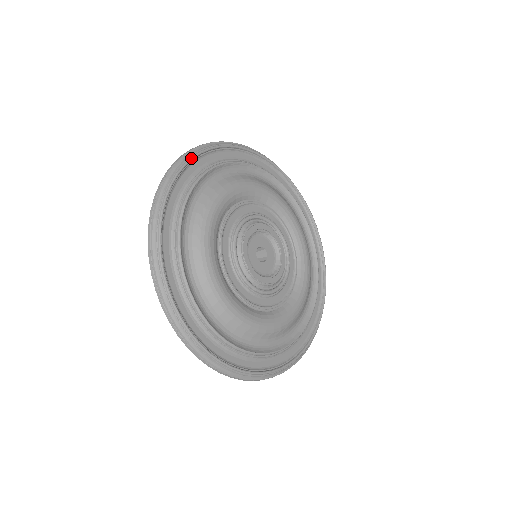
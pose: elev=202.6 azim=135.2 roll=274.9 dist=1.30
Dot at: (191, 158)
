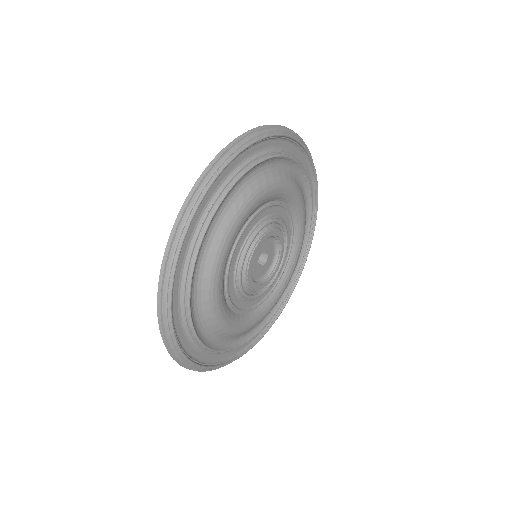
Dot at: (266, 136)
